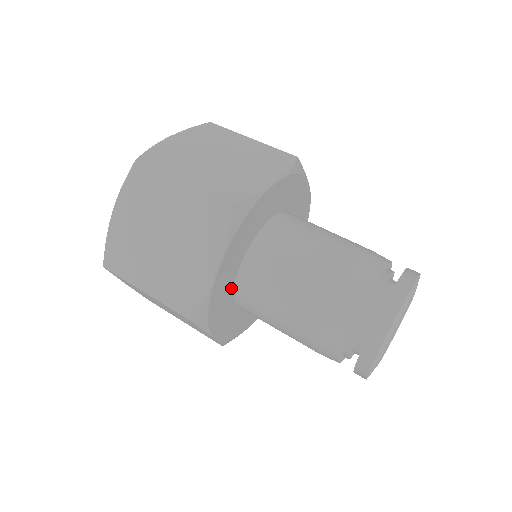
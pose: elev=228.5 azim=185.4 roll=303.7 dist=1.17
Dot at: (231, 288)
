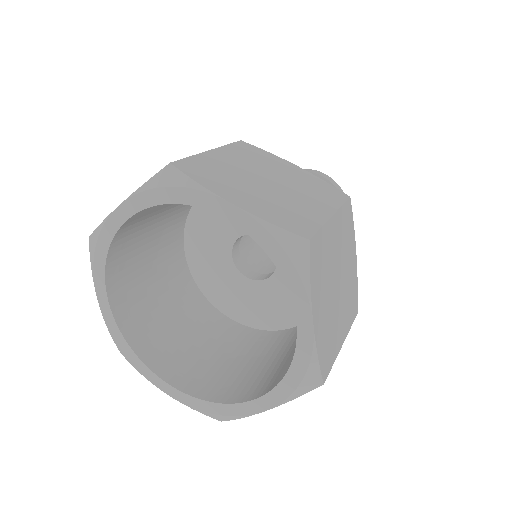
Dot at: occluded
